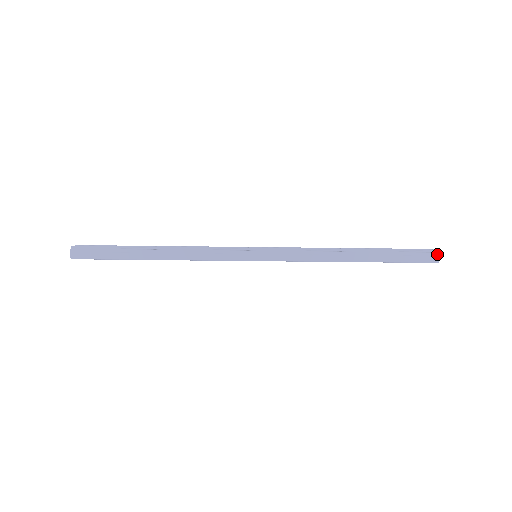
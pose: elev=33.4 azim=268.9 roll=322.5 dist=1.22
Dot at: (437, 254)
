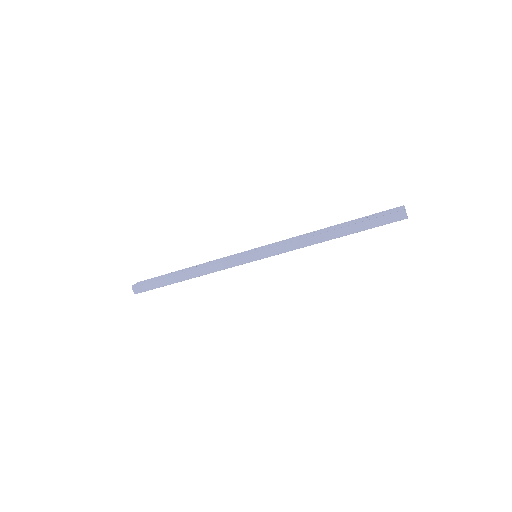
Dot at: (403, 211)
